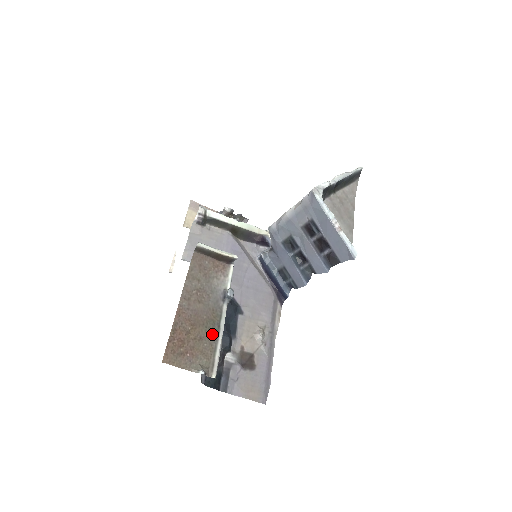
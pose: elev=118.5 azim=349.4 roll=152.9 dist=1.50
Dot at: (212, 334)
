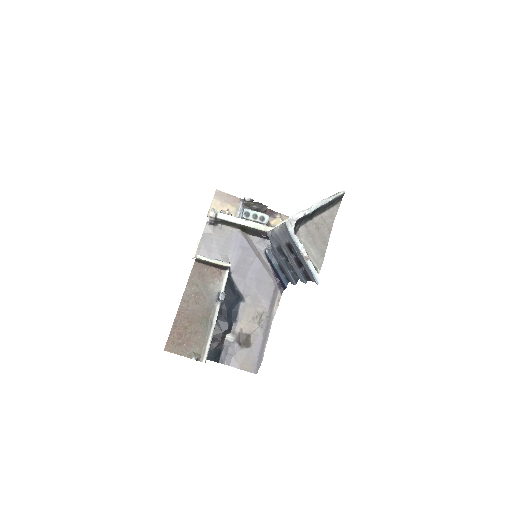
Dot at: (205, 329)
